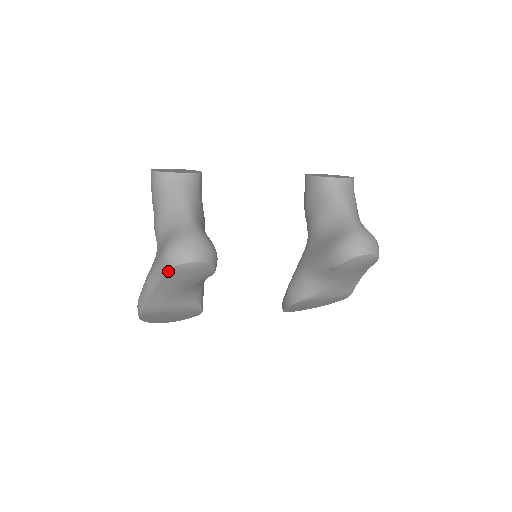
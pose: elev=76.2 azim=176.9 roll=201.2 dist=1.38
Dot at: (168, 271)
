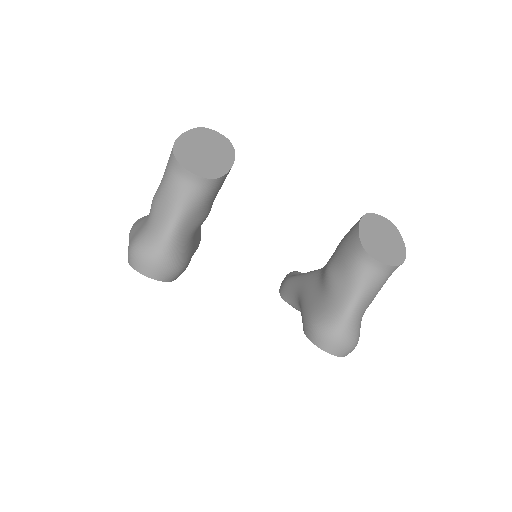
Dot at: (128, 260)
